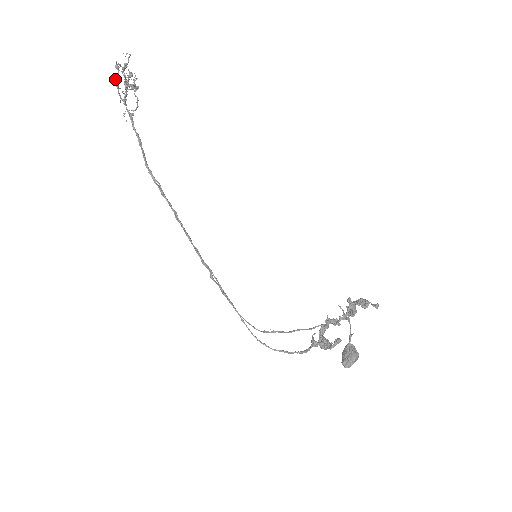
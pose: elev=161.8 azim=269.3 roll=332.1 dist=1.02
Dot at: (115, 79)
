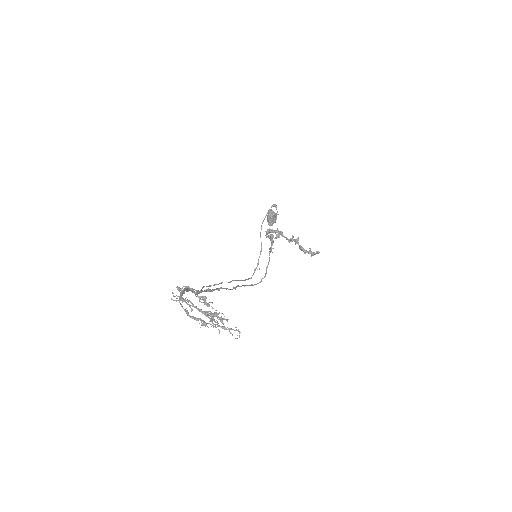
Dot at: occluded
